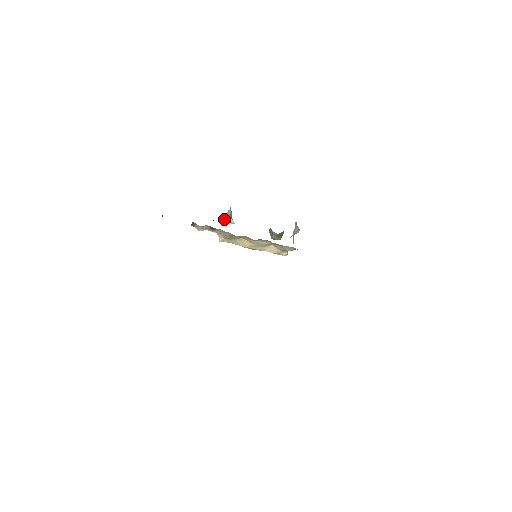
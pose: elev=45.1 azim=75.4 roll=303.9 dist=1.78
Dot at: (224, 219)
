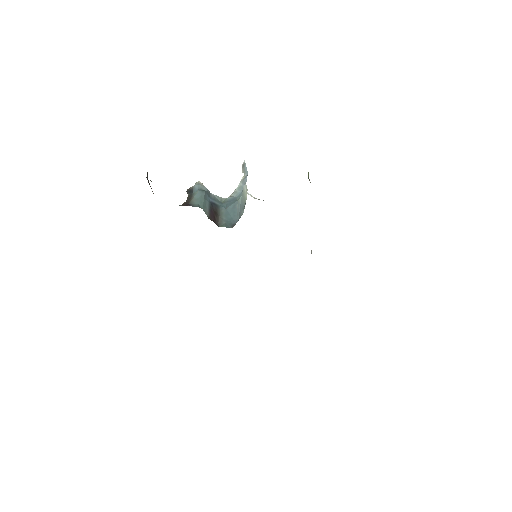
Dot at: (243, 171)
